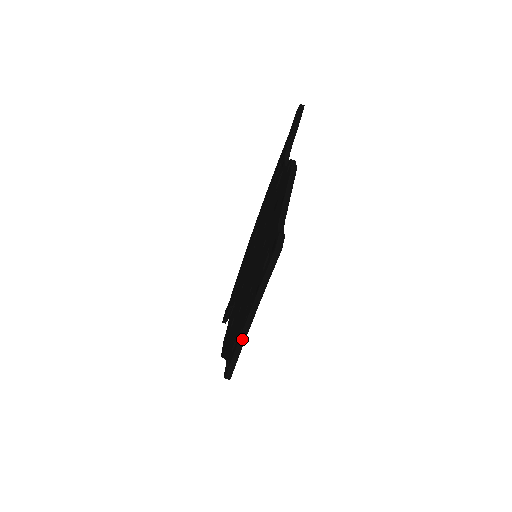
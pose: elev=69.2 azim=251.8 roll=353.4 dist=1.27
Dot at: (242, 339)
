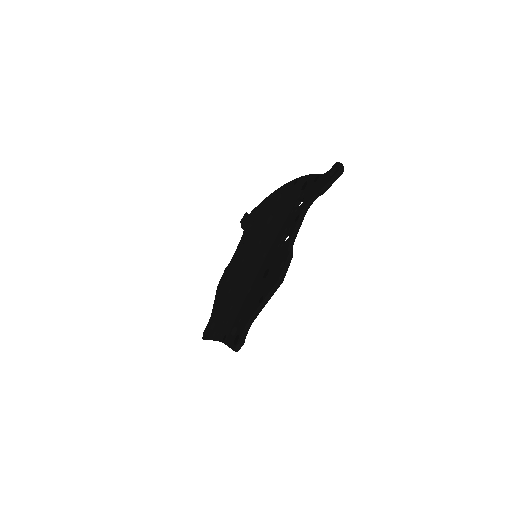
Dot at: occluded
